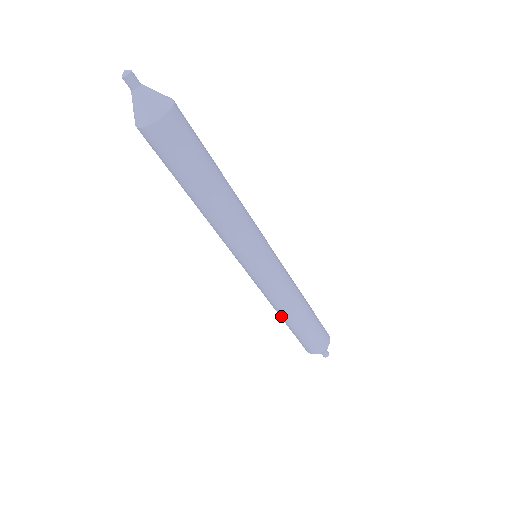
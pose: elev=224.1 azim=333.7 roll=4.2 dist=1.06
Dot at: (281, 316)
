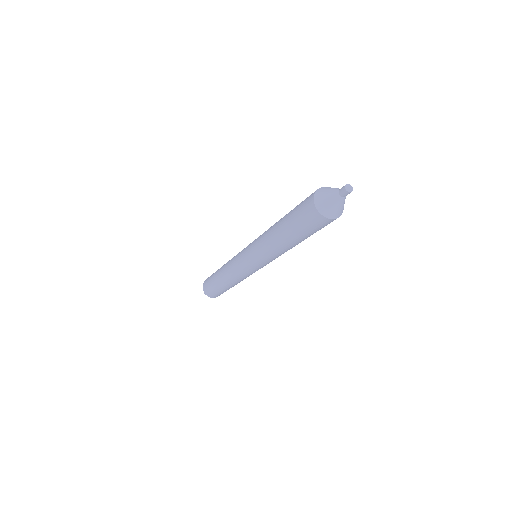
Dot at: (227, 284)
